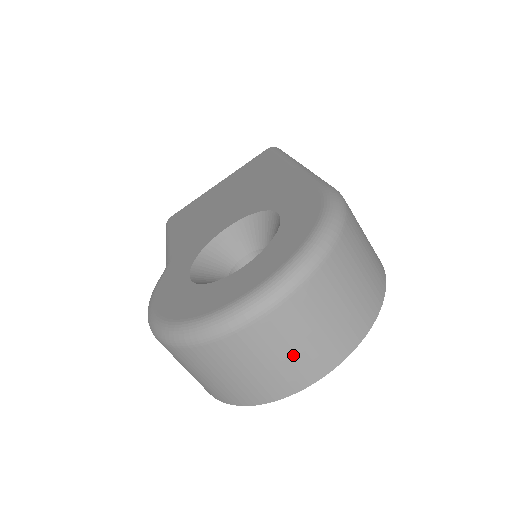
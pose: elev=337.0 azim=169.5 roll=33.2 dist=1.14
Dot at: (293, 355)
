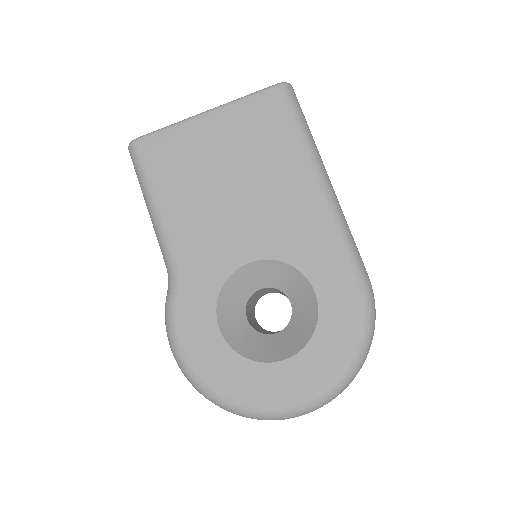
Dot at: occluded
